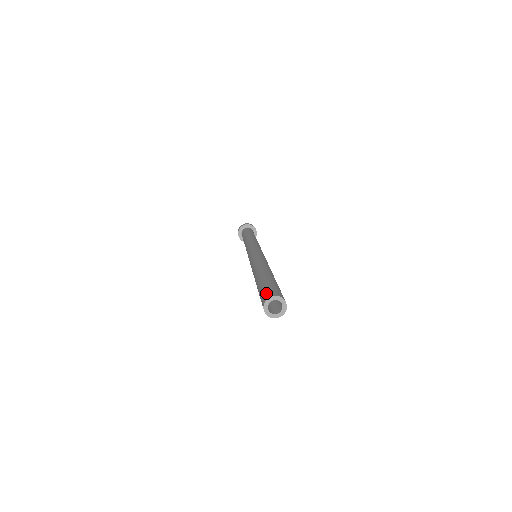
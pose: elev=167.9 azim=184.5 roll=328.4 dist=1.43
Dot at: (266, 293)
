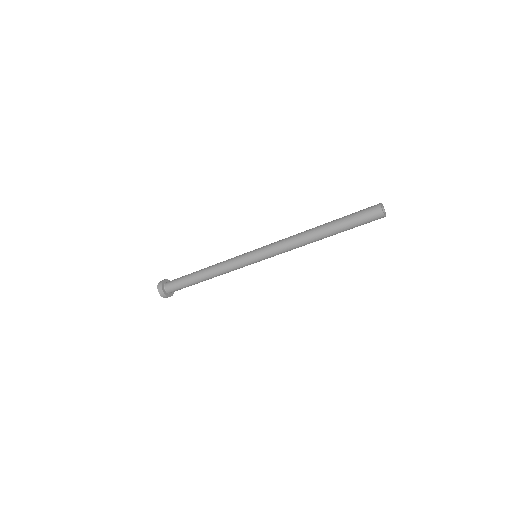
Dot at: occluded
